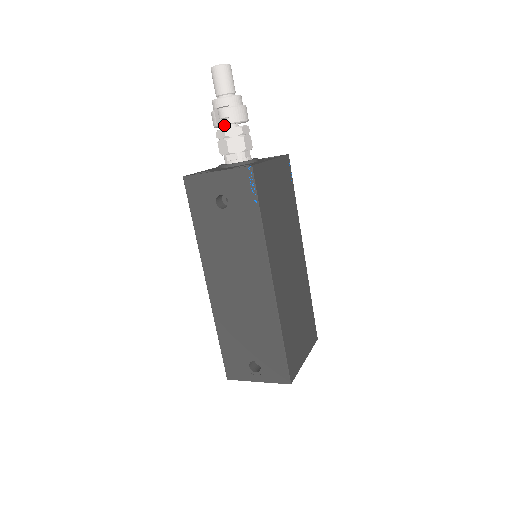
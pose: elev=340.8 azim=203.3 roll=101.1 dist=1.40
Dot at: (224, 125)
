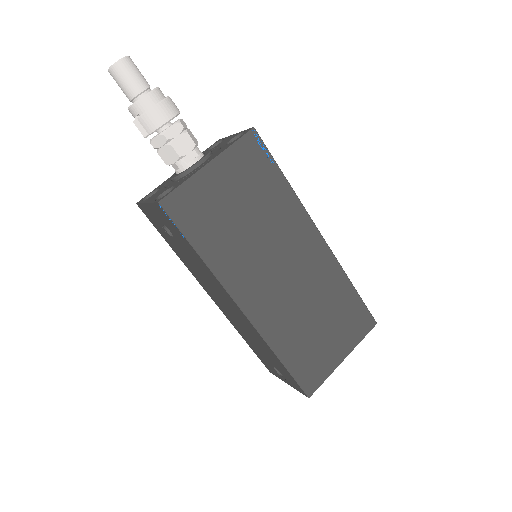
Dot at: occluded
